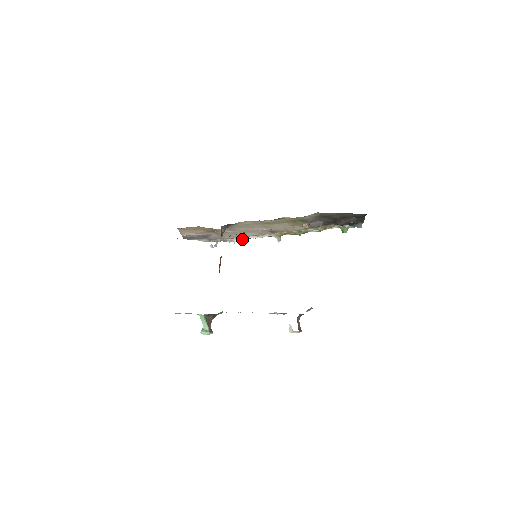
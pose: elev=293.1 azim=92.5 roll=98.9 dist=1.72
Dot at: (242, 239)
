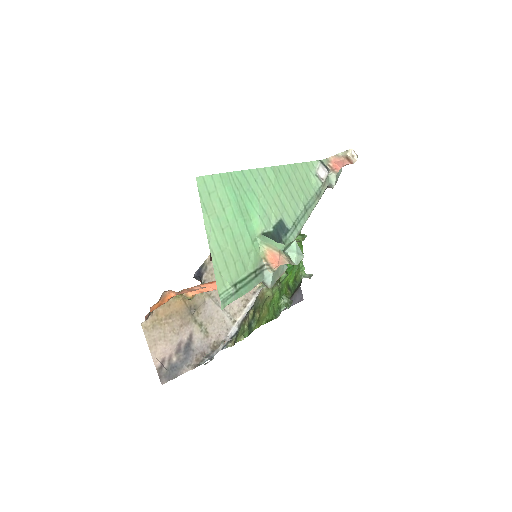
Dot at: (233, 328)
